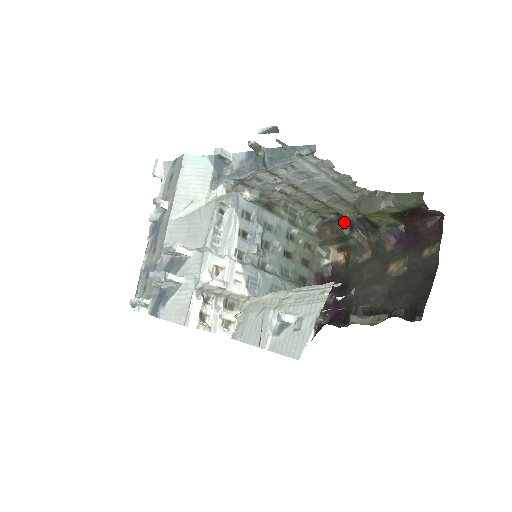
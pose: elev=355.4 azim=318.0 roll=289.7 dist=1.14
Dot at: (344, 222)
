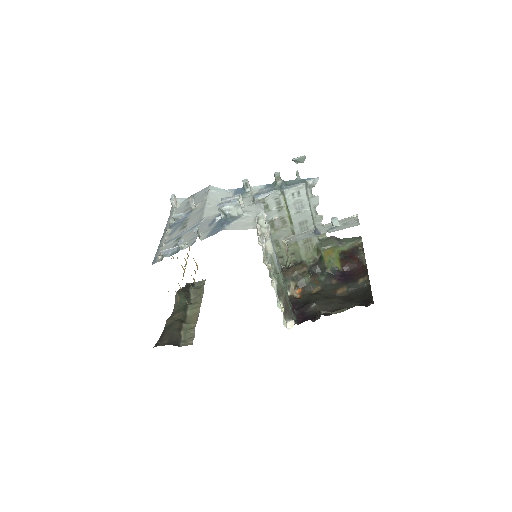
Dot at: (303, 263)
